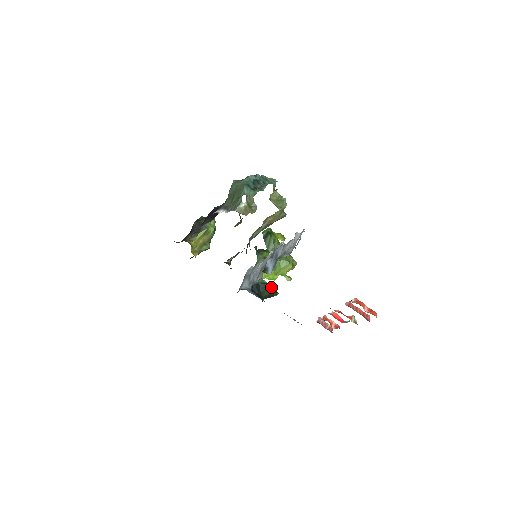
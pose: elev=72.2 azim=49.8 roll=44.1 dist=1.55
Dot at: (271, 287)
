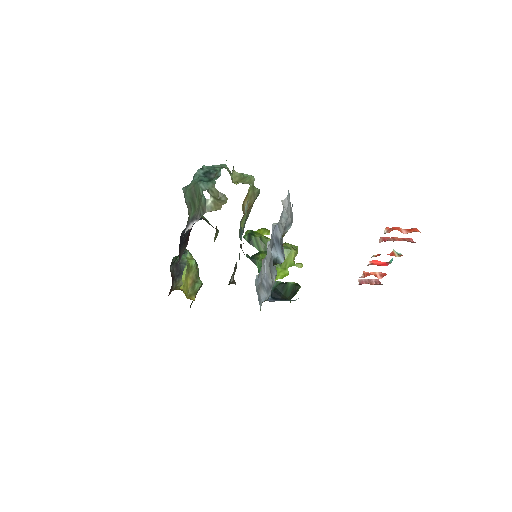
Dot at: (289, 283)
